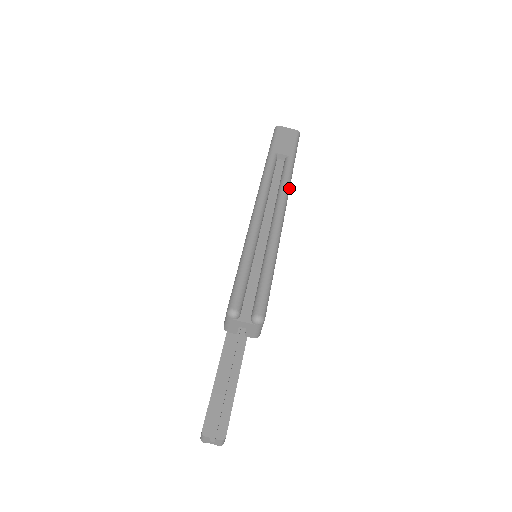
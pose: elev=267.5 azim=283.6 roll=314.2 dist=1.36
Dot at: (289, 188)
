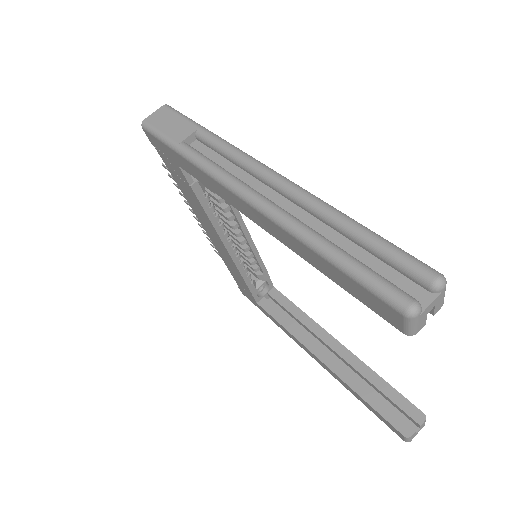
Dot at: (243, 152)
